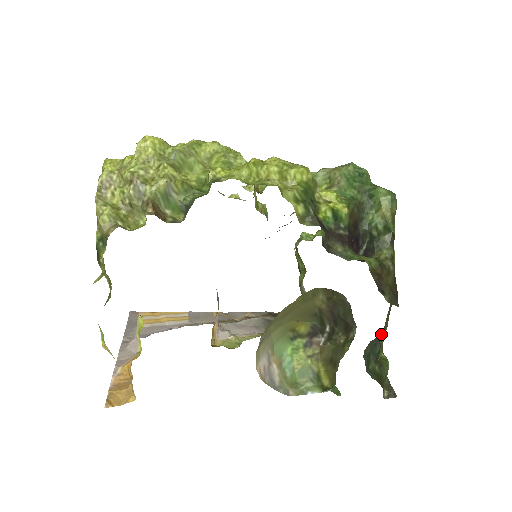
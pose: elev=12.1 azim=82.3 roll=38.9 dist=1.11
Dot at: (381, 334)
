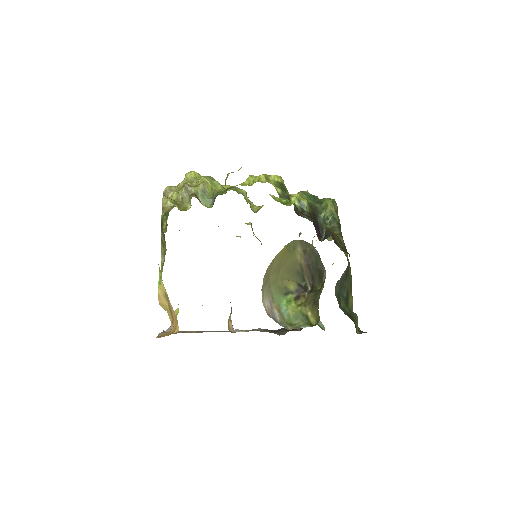
Dot at: (344, 279)
